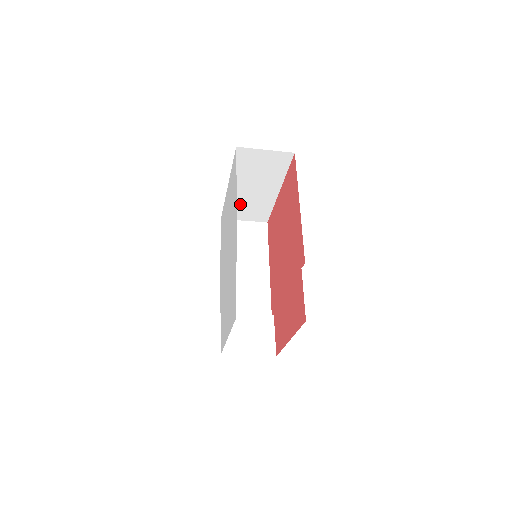
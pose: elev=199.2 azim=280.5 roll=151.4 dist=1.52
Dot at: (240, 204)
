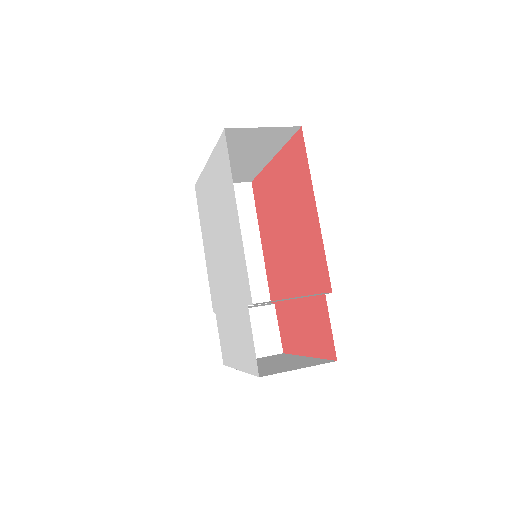
Dot at: occluded
